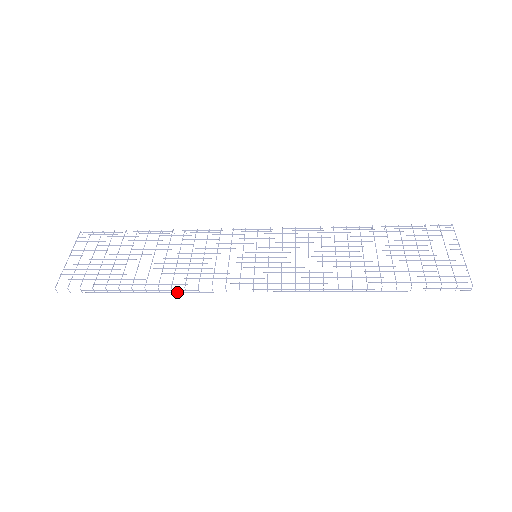
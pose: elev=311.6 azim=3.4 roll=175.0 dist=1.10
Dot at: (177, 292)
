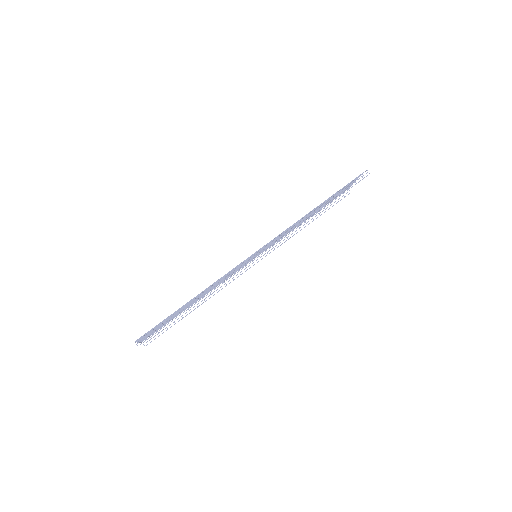
Dot at: occluded
